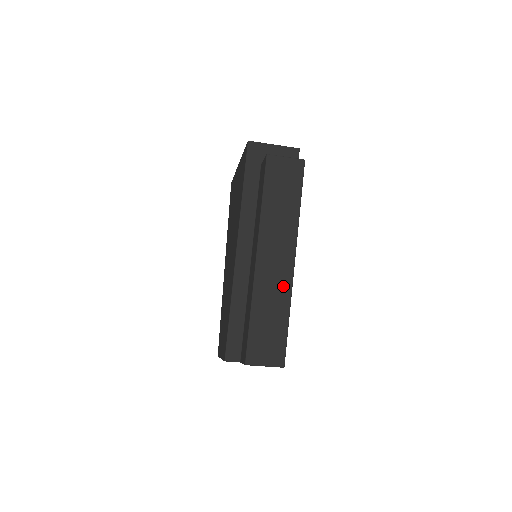
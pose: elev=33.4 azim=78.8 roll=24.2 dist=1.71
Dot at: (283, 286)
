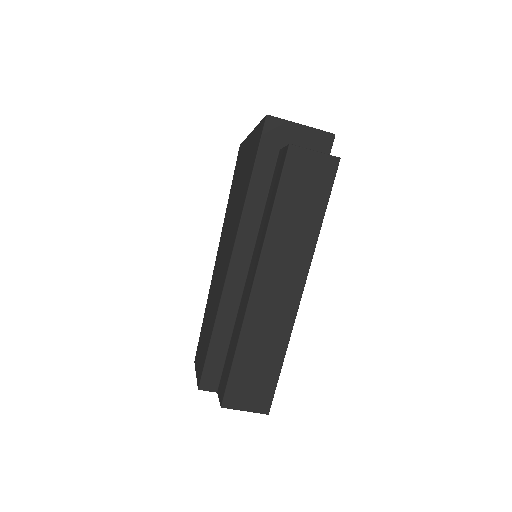
Dot at: (283, 320)
